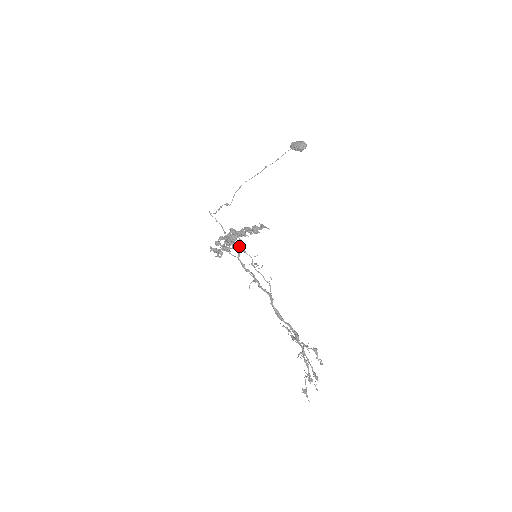
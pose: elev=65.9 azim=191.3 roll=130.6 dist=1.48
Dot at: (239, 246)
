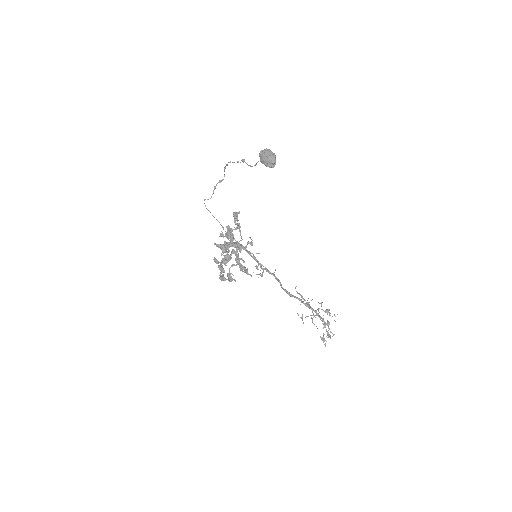
Dot at: occluded
